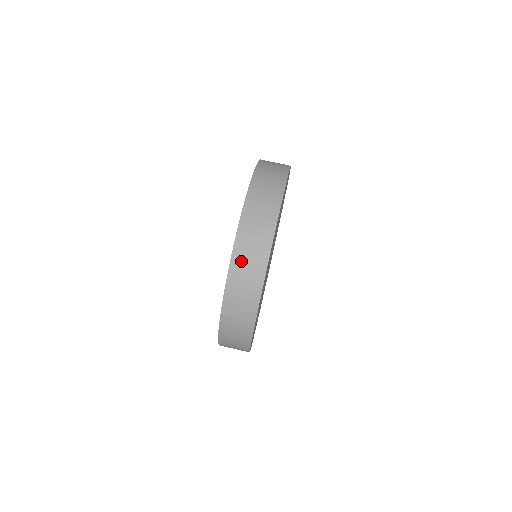
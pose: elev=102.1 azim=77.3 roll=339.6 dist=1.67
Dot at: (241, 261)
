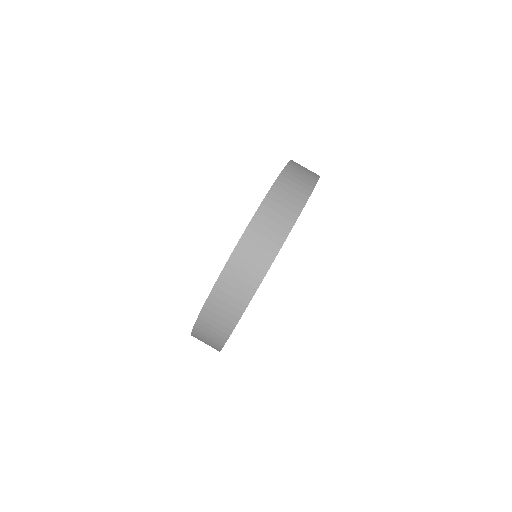
Dot at: (199, 338)
